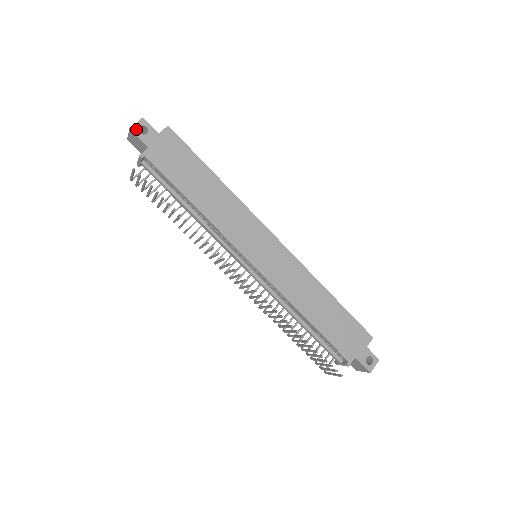
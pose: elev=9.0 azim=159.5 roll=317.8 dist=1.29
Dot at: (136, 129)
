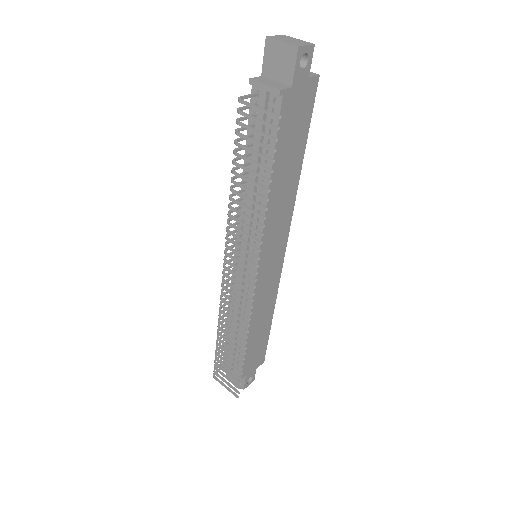
Dot at: (301, 53)
